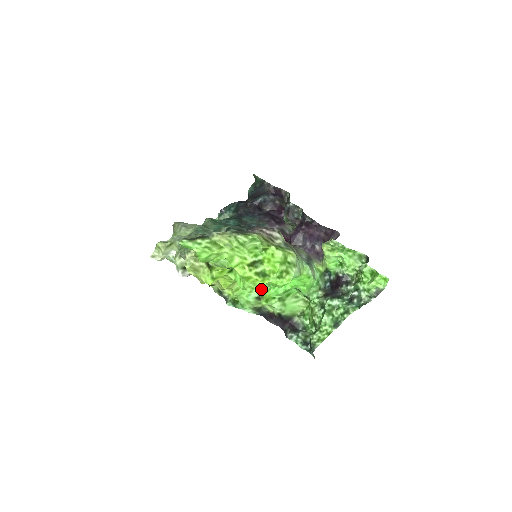
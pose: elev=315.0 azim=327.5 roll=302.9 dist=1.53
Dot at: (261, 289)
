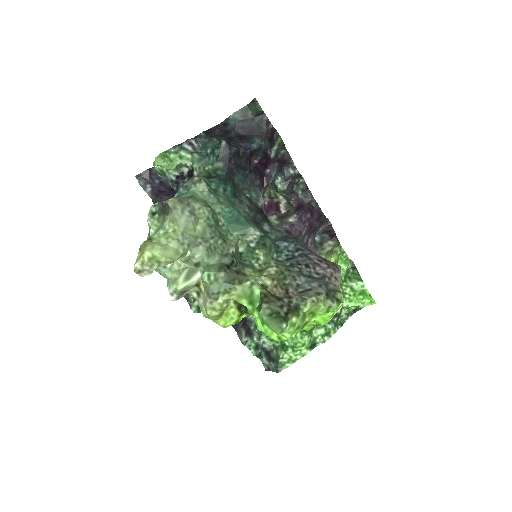
Dot at: occluded
